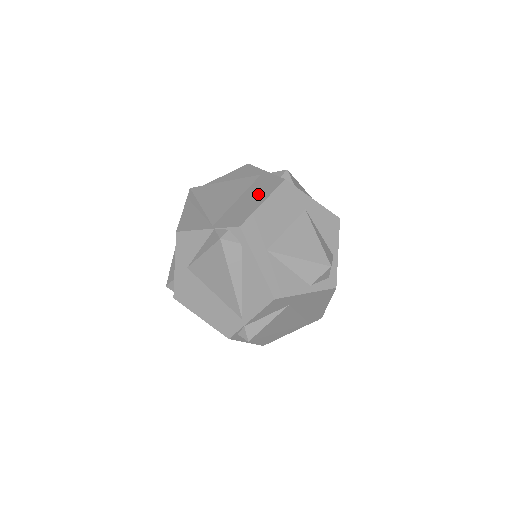
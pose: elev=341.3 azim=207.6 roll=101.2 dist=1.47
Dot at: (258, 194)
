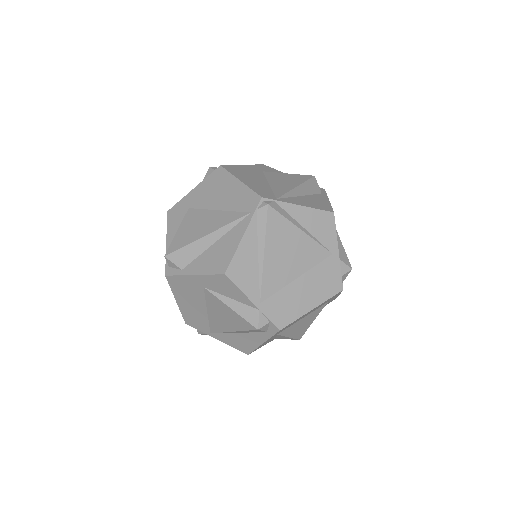
Dot at: (315, 291)
